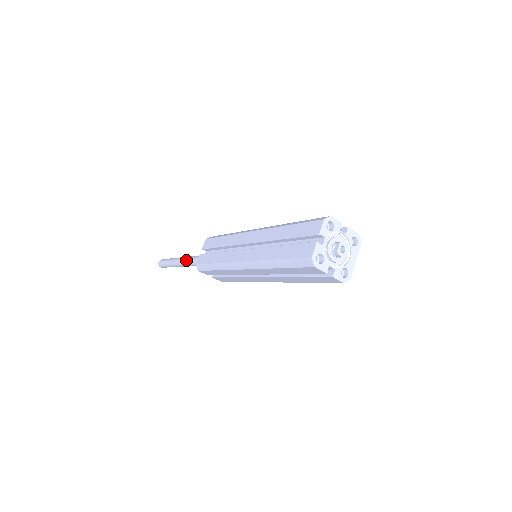
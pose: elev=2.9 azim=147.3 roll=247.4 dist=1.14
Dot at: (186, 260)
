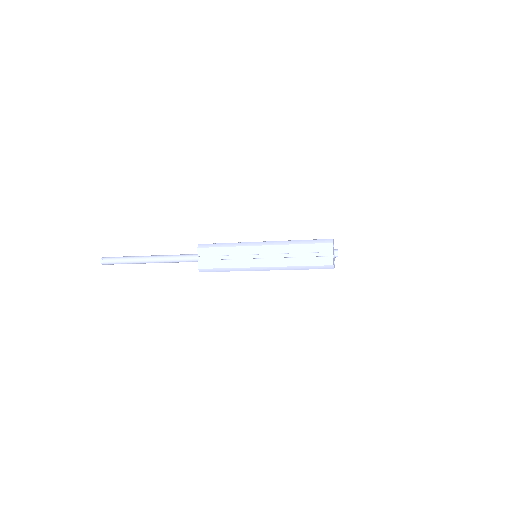
Dot at: (159, 260)
